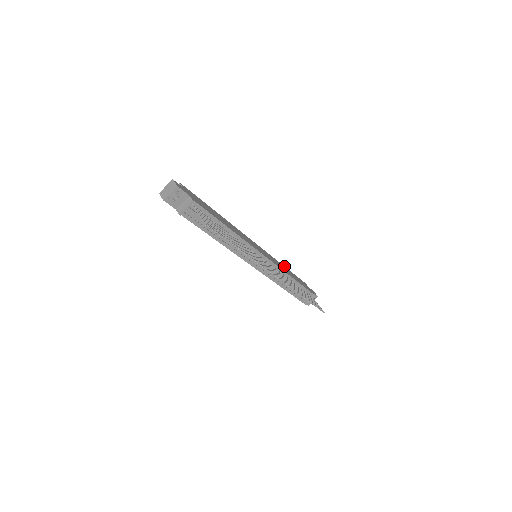
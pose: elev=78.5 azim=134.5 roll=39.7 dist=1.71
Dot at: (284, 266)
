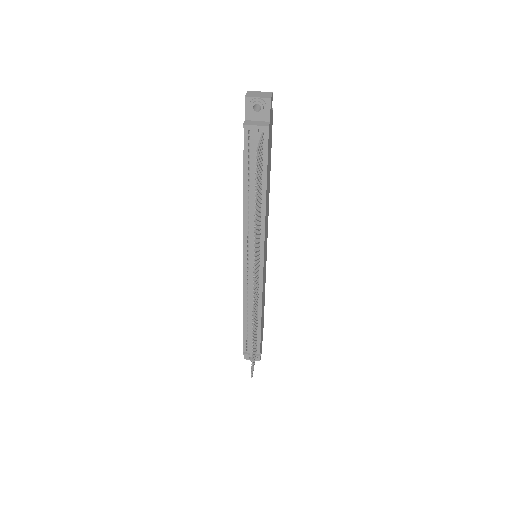
Dot at: occluded
